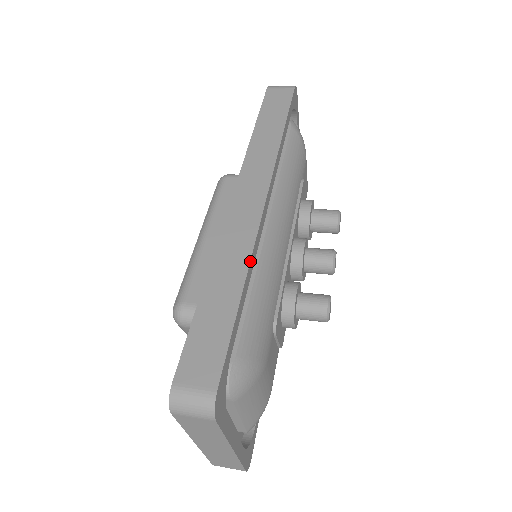
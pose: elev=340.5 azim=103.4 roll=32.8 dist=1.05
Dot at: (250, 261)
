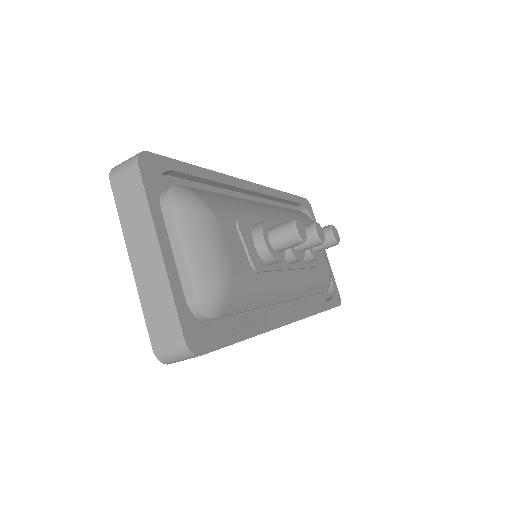
Dot at: (218, 172)
